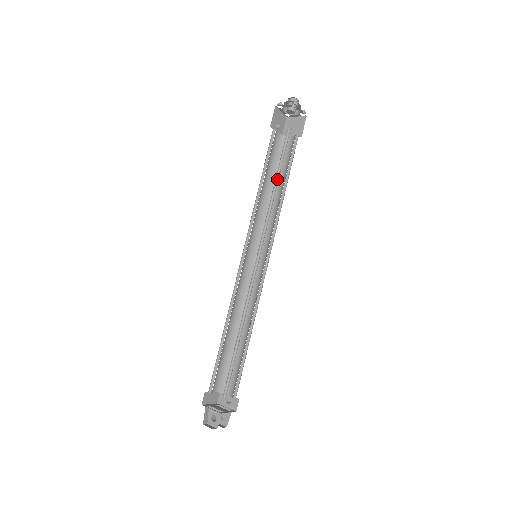
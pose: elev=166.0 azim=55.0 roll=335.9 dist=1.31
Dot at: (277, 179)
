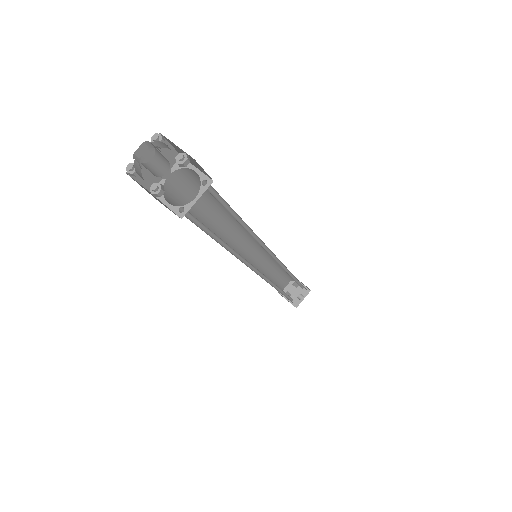
Dot at: (221, 239)
